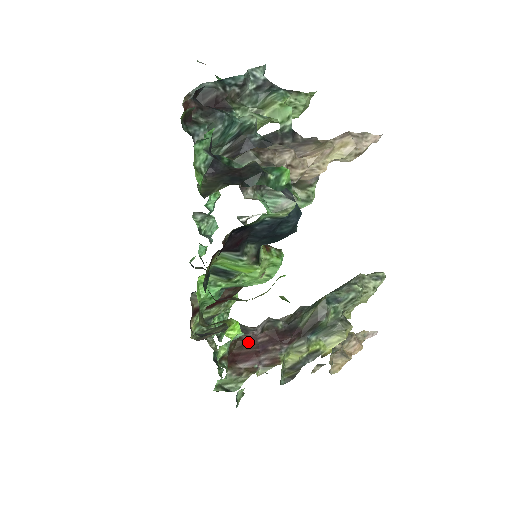
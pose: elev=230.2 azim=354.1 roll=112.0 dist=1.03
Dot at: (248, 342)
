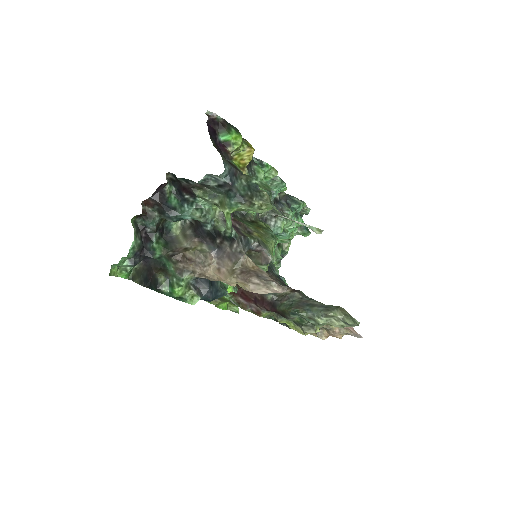
Dot at: occluded
